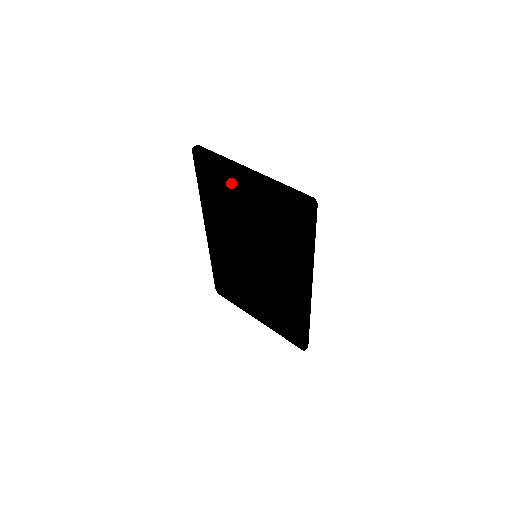
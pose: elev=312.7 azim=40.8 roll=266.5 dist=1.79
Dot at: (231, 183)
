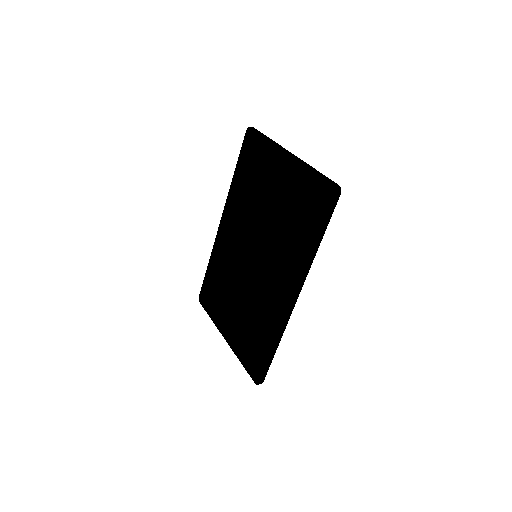
Dot at: (267, 168)
